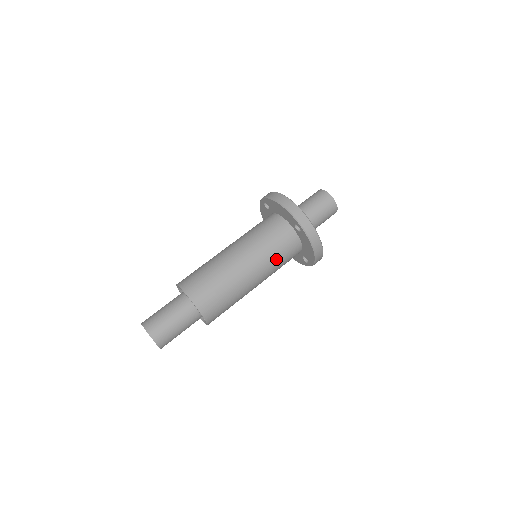
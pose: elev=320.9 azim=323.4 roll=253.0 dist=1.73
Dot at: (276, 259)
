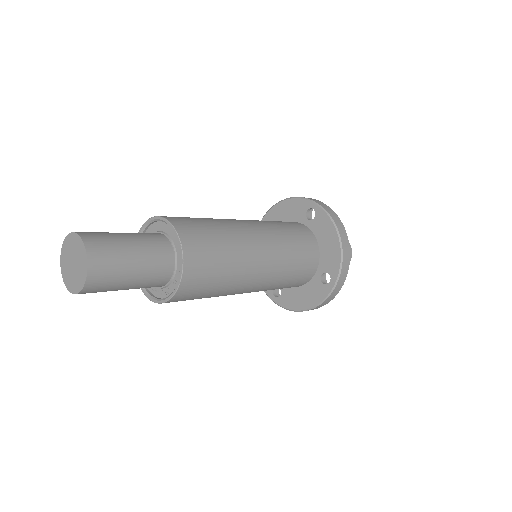
Dot at: (287, 238)
